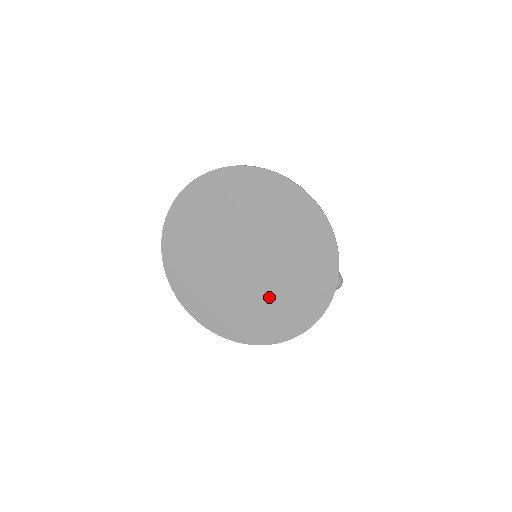
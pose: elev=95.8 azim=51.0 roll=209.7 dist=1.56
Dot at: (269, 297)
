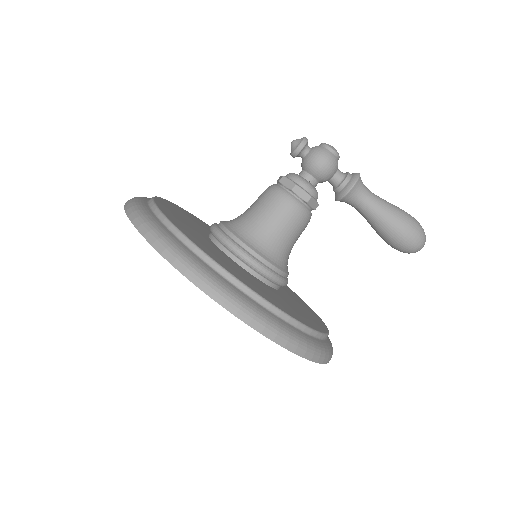
Dot at: occluded
